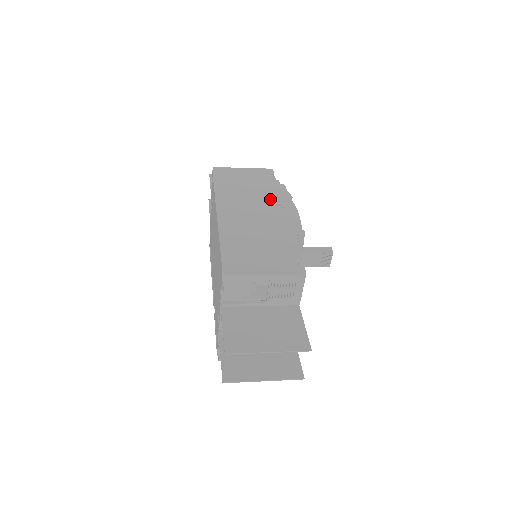
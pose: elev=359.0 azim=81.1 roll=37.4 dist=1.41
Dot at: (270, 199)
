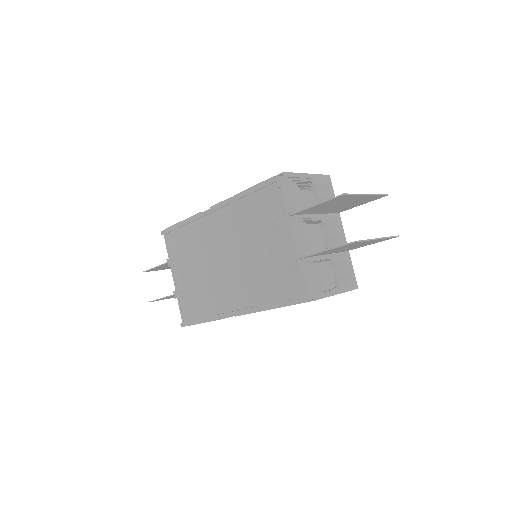
Dot at: occluded
